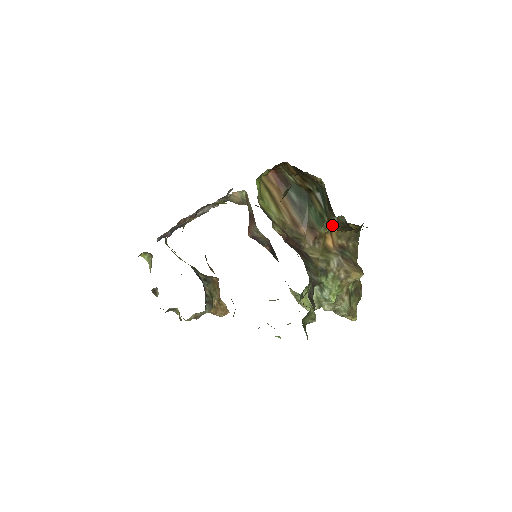
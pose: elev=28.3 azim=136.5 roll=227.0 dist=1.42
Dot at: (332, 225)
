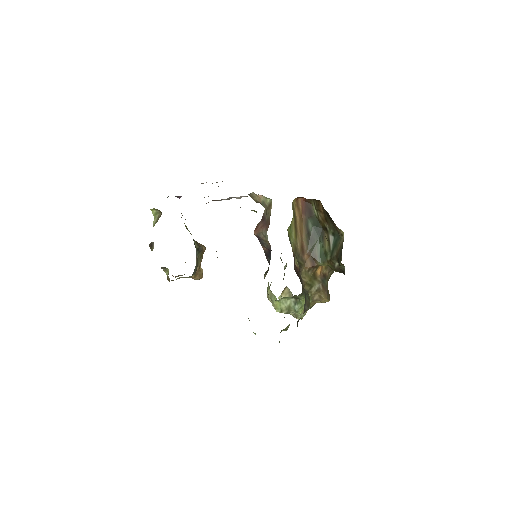
Dot at: (331, 265)
